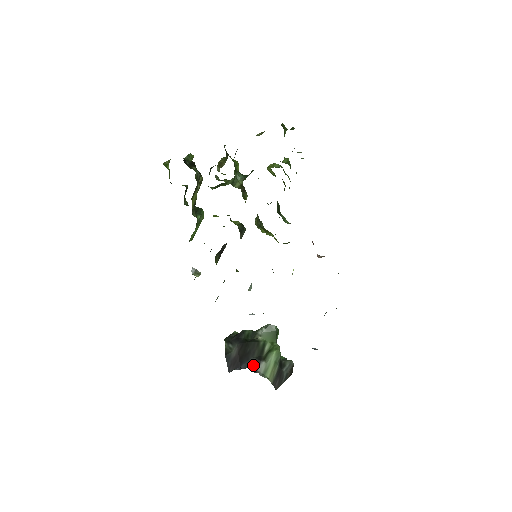
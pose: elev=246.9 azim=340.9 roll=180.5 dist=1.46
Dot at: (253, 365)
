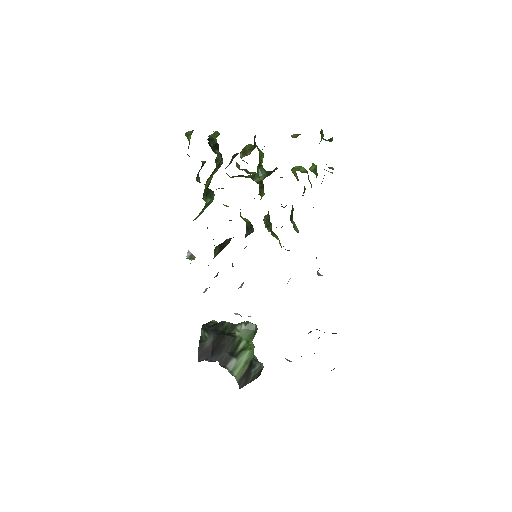
Dot at: (224, 360)
